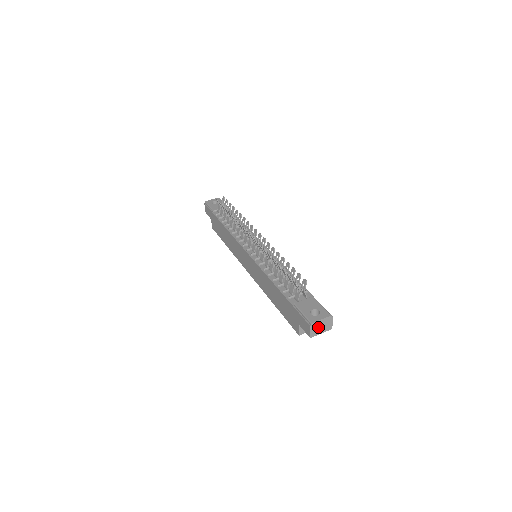
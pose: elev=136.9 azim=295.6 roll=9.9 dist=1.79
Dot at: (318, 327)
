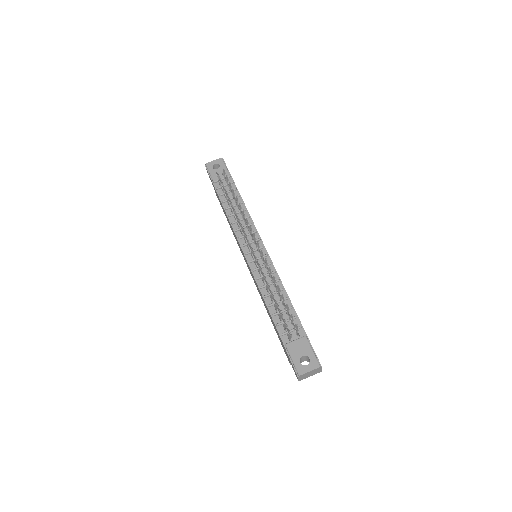
Dot at: (306, 375)
